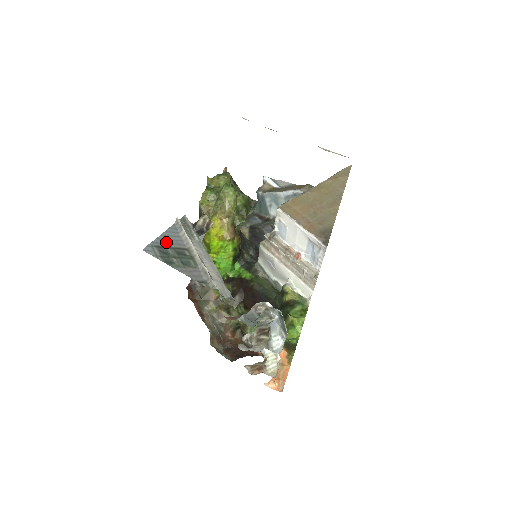
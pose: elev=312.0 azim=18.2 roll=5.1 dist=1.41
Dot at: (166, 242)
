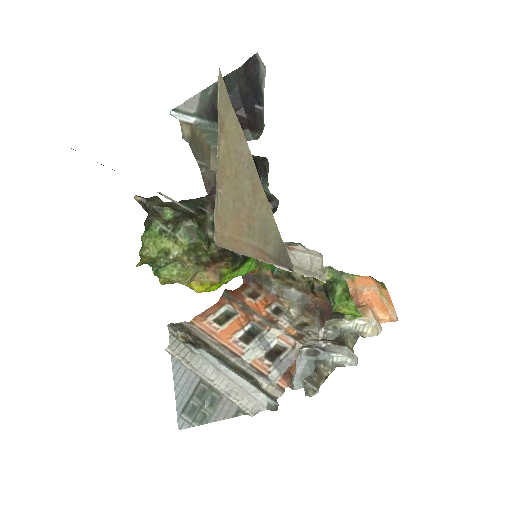
Dot at: (183, 394)
